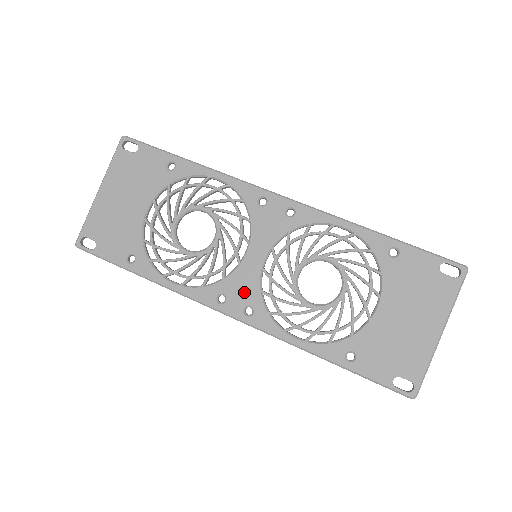
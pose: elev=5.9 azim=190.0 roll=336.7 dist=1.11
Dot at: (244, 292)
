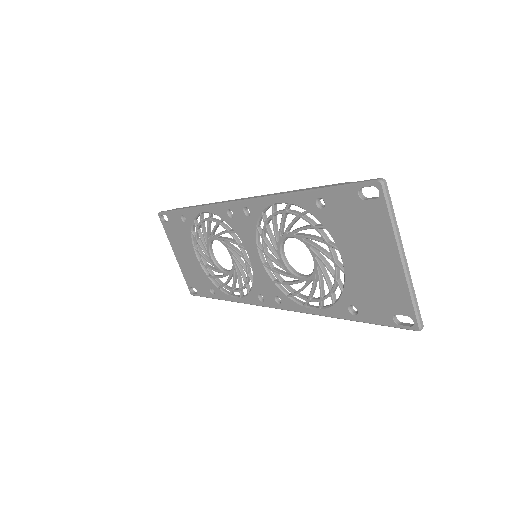
Dot at: (267, 287)
